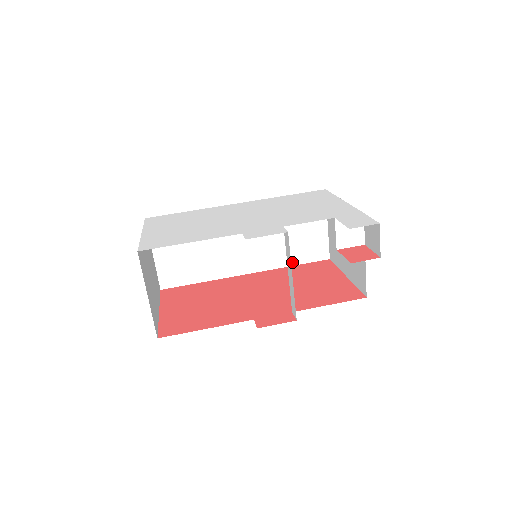
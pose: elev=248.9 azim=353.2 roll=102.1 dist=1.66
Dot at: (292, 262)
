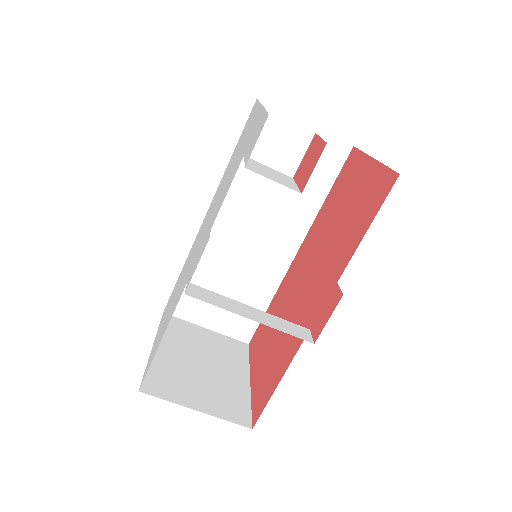
Dot at: (321, 195)
